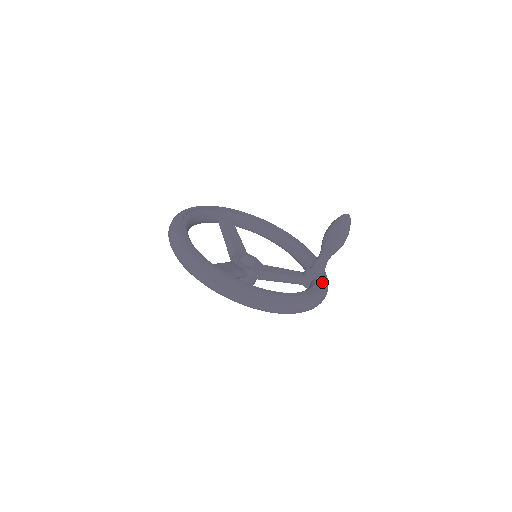
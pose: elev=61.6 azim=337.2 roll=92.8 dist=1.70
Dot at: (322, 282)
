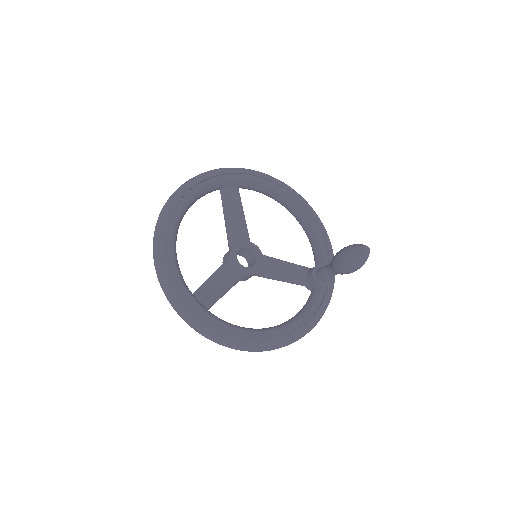
Dot at: (325, 296)
